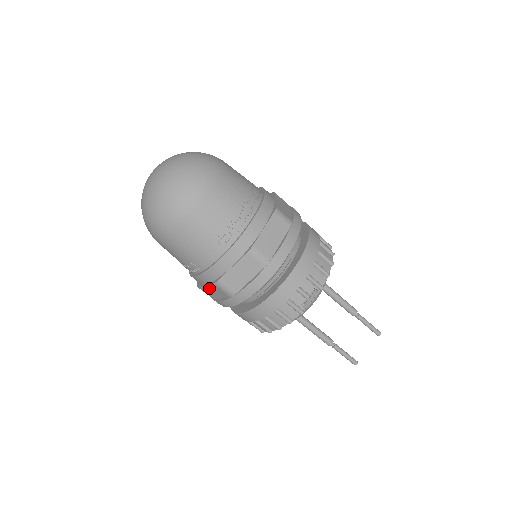
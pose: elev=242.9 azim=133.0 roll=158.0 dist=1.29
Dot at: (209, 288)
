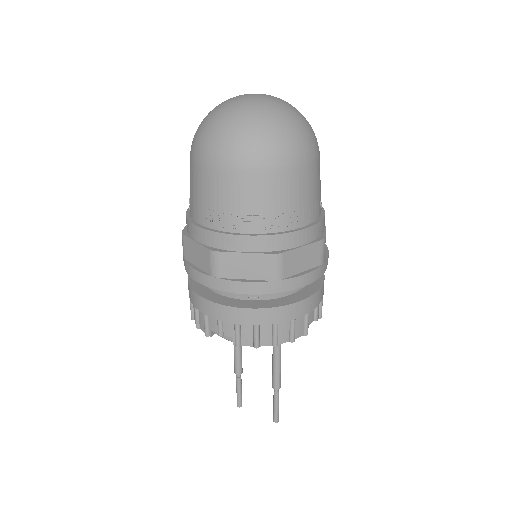
Dot at: occluded
